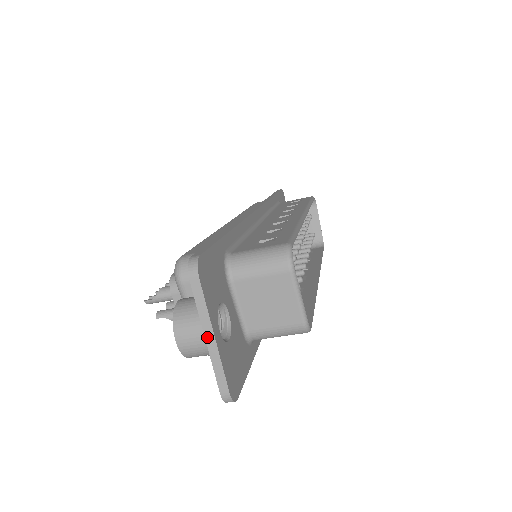
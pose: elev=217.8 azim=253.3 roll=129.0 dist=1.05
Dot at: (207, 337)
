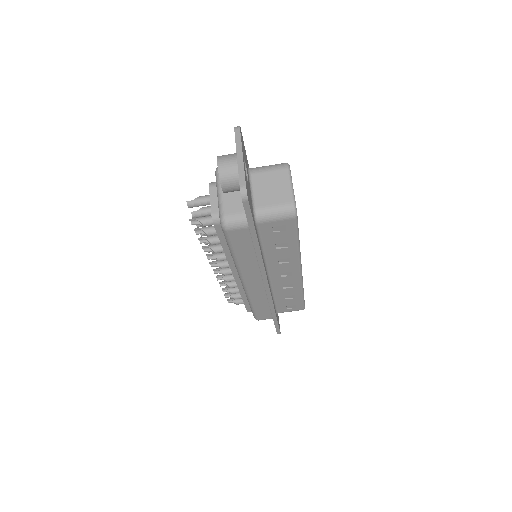
Dot at: (238, 156)
